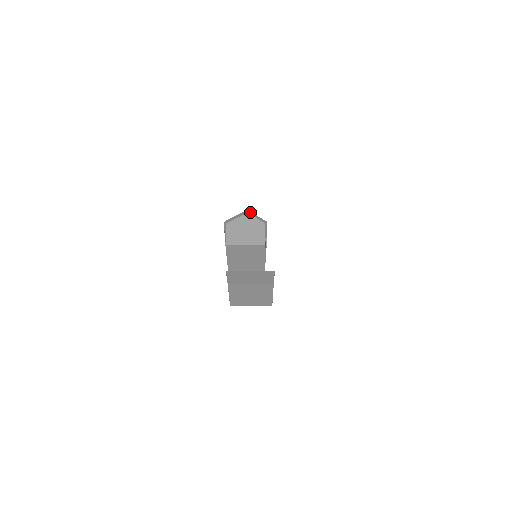
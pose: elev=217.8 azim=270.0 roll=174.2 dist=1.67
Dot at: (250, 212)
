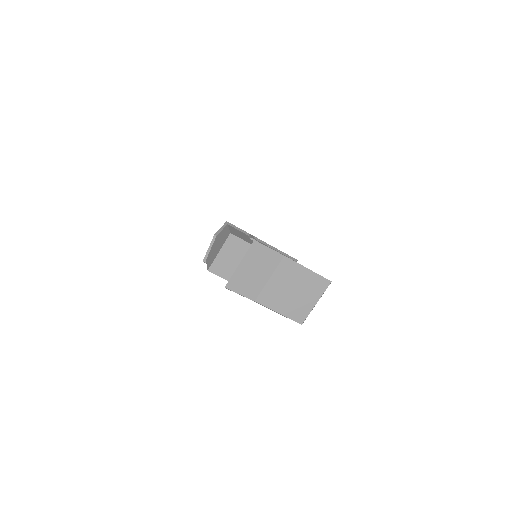
Dot at: (217, 233)
